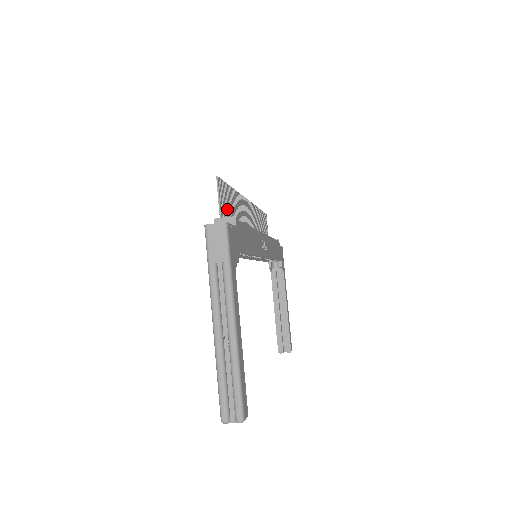
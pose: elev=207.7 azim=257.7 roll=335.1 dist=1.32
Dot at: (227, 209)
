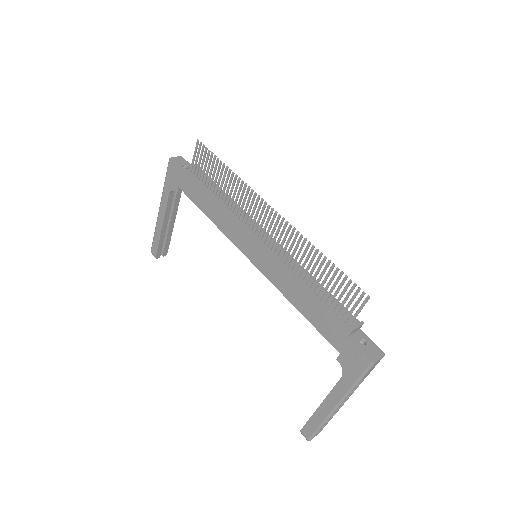
Dot at: occluded
